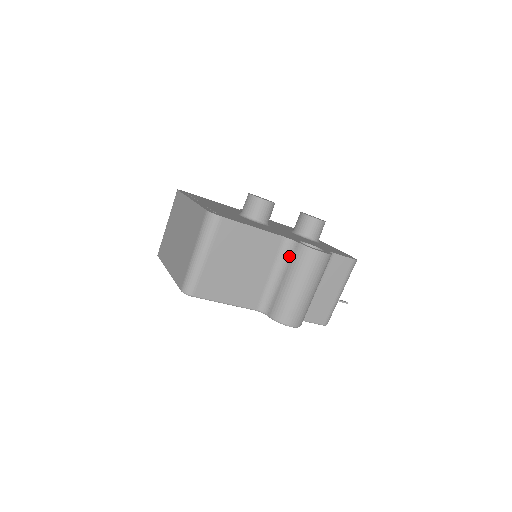
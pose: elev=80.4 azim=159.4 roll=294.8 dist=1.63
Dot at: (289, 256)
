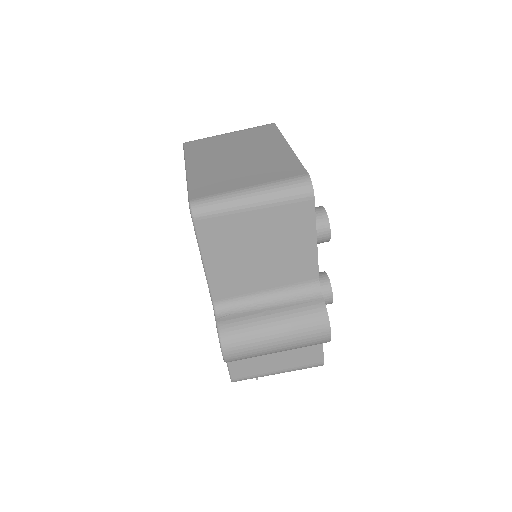
Dot at: (301, 299)
